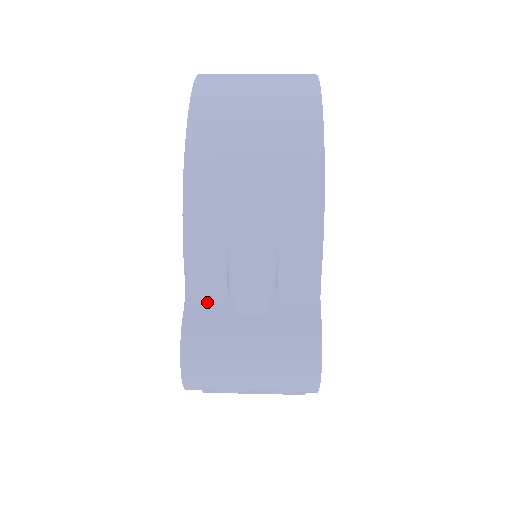
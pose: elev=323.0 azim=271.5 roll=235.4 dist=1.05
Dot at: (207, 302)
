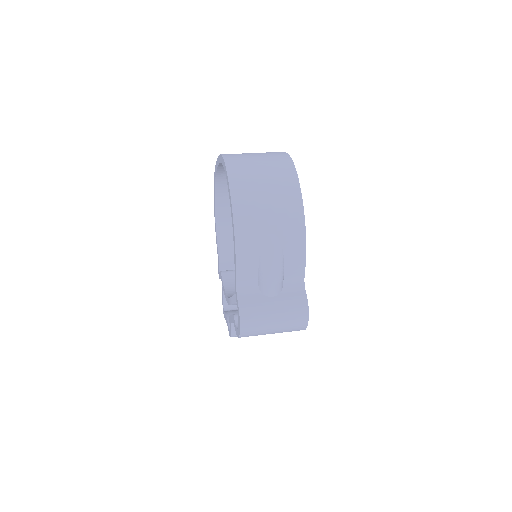
Dot at: (248, 293)
